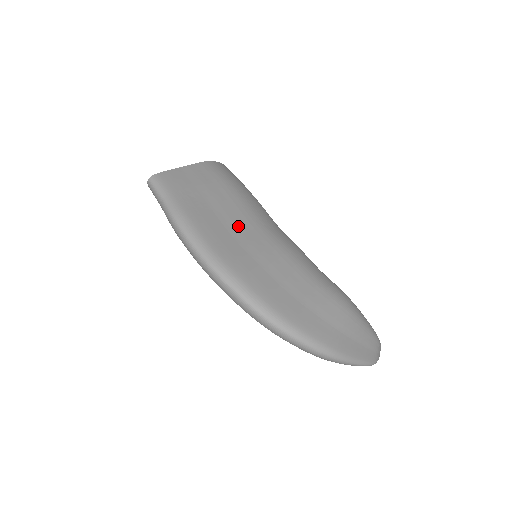
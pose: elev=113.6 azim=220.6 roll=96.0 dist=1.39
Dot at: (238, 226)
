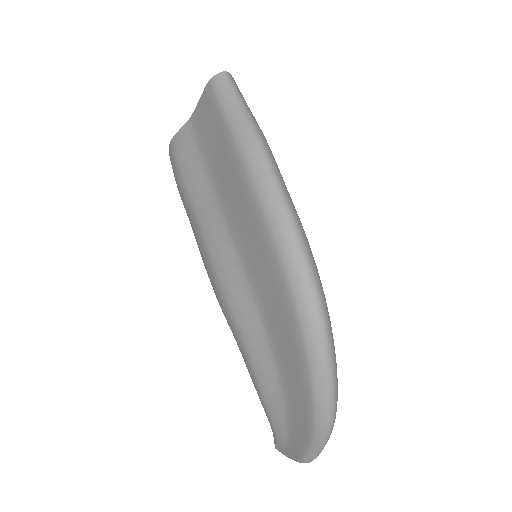
Dot at: occluded
